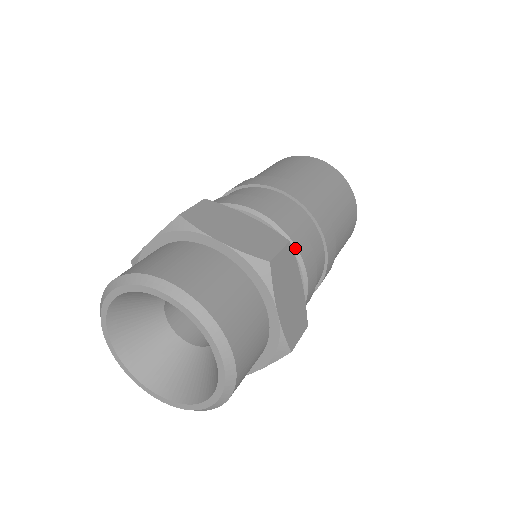
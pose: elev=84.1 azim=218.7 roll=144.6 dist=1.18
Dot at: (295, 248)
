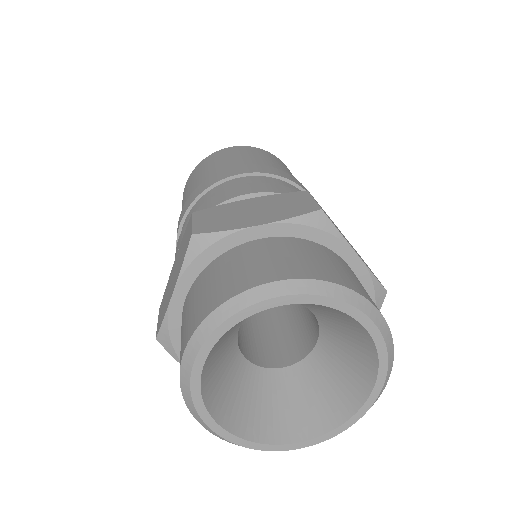
Dot at: occluded
